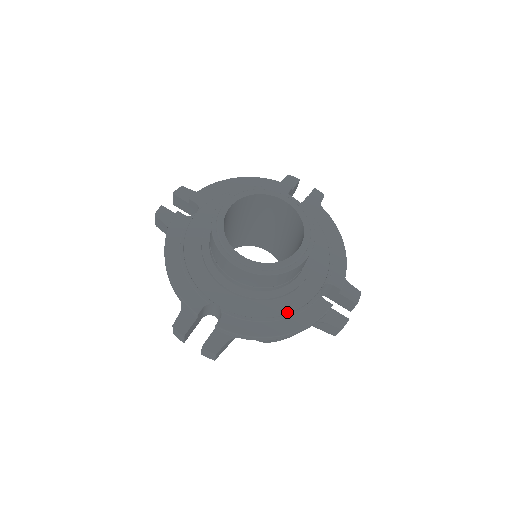
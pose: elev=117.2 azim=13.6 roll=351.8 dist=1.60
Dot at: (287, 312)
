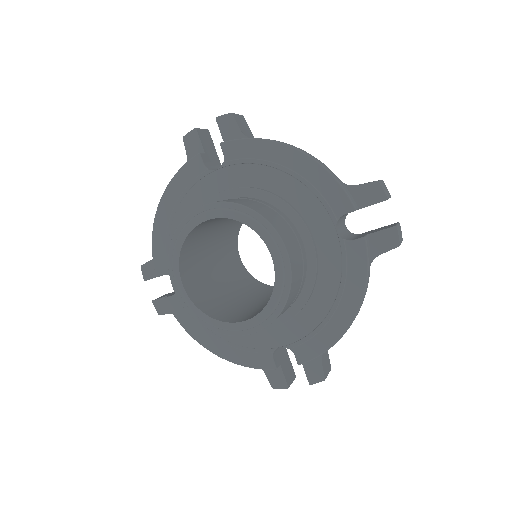
Dot at: (335, 294)
